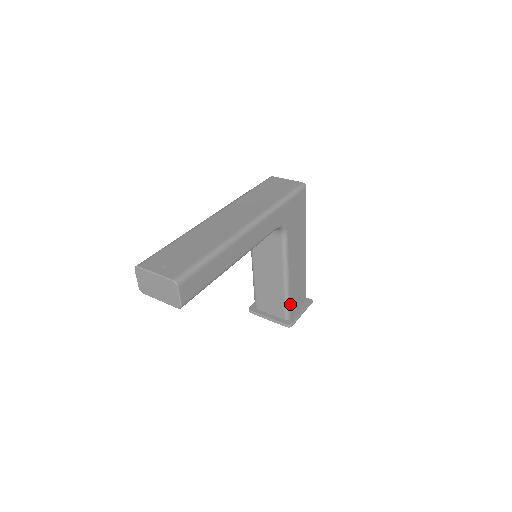
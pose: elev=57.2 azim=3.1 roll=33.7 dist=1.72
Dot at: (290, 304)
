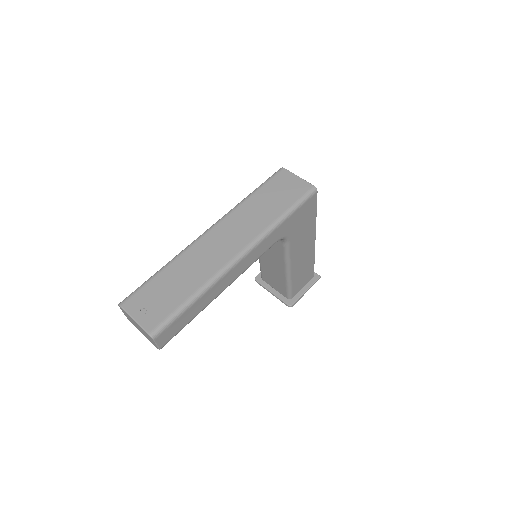
Dot at: (293, 288)
